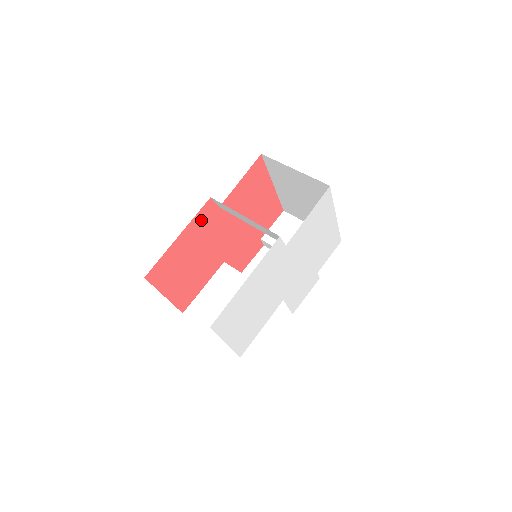
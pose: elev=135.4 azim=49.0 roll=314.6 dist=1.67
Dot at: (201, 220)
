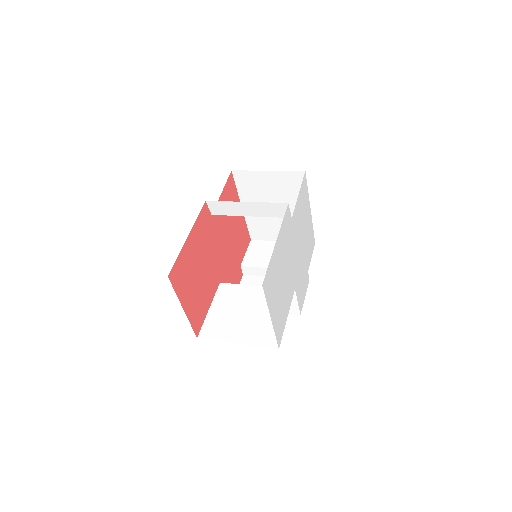
Dot at: (201, 224)
